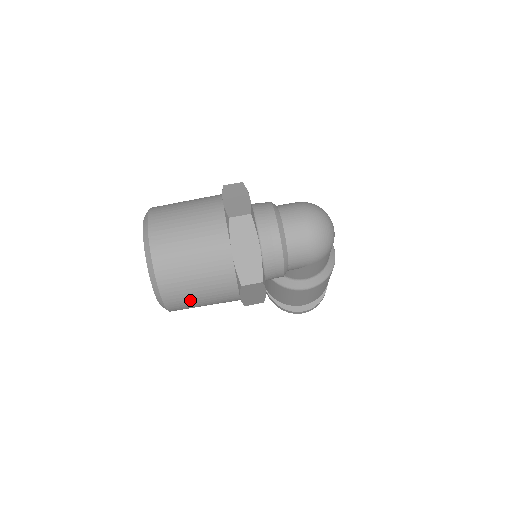
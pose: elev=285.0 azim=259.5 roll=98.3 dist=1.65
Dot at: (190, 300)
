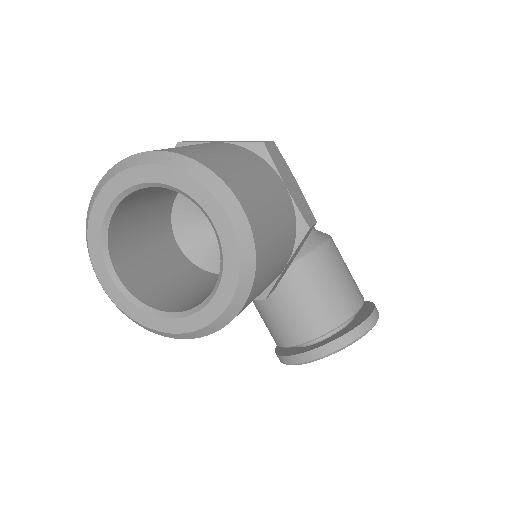
Dot at: (247, 181)
